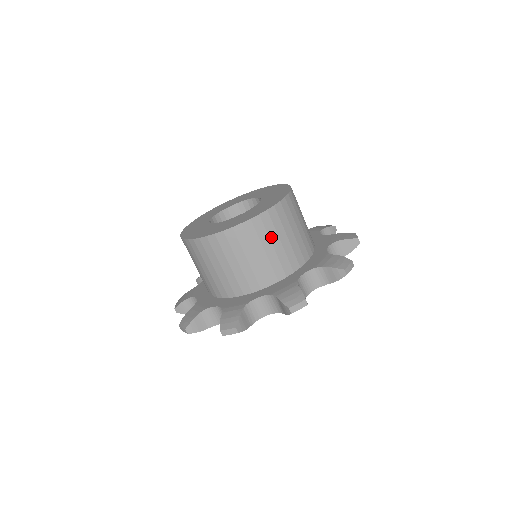
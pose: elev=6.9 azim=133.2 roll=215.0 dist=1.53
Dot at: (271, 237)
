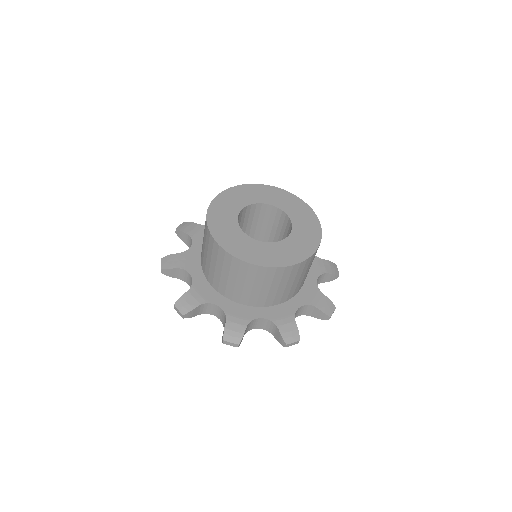
Dot at: occluded
